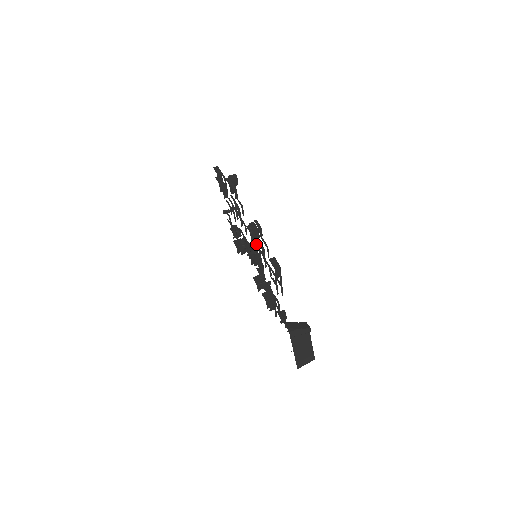
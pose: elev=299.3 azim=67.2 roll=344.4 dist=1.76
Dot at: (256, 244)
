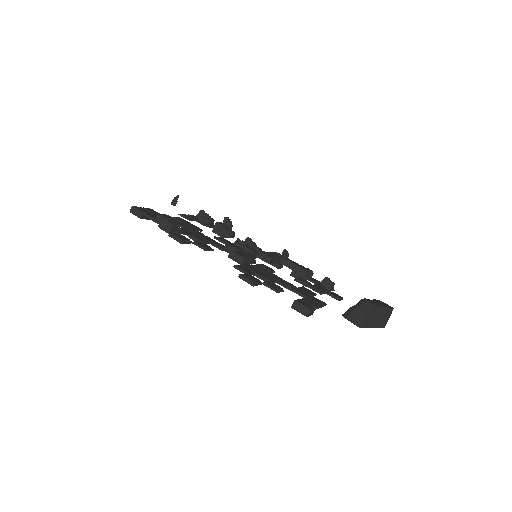
Dot at: occluded
